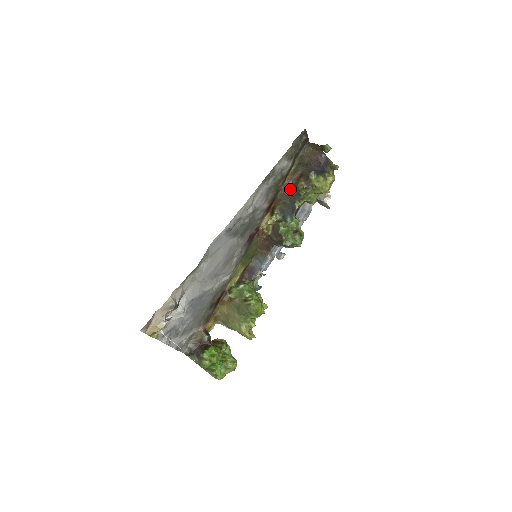
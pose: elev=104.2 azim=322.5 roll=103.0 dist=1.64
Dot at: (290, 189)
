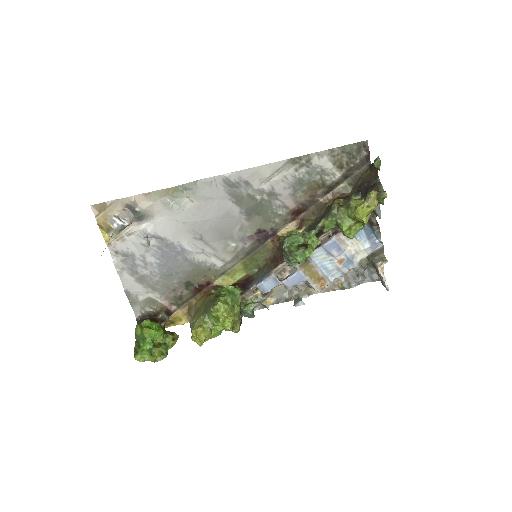
Dot at: (328, 205)
